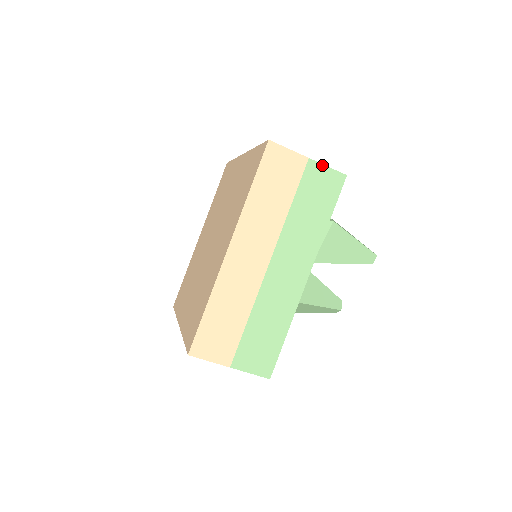
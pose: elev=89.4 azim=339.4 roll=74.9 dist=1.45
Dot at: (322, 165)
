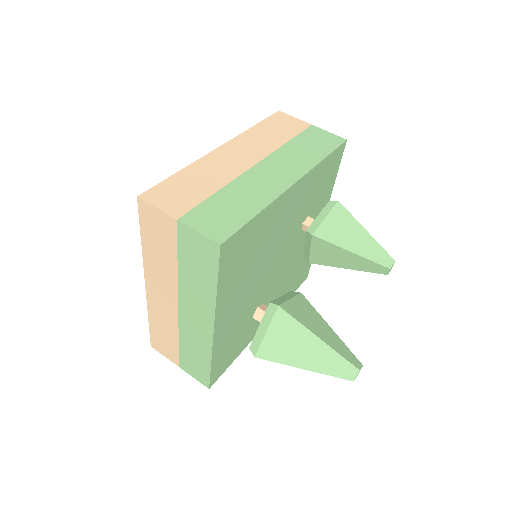
Dot at: (324, 130)
